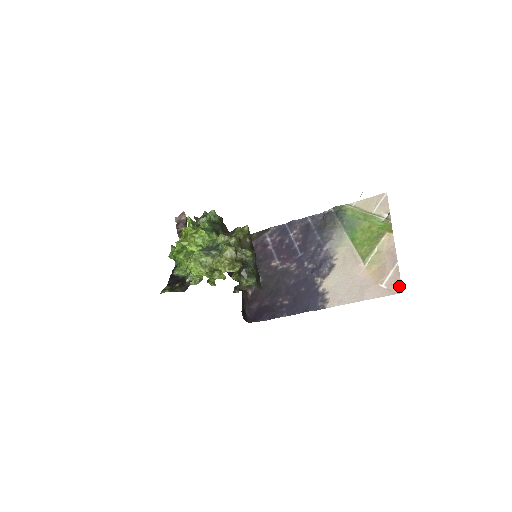
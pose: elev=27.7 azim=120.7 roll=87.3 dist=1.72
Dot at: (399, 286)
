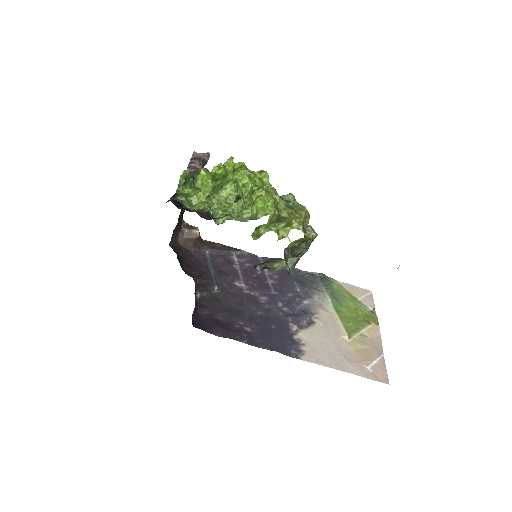
Dot at: (386, 376)
